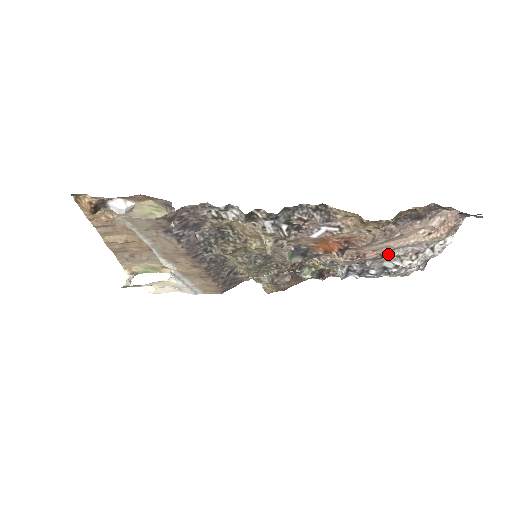
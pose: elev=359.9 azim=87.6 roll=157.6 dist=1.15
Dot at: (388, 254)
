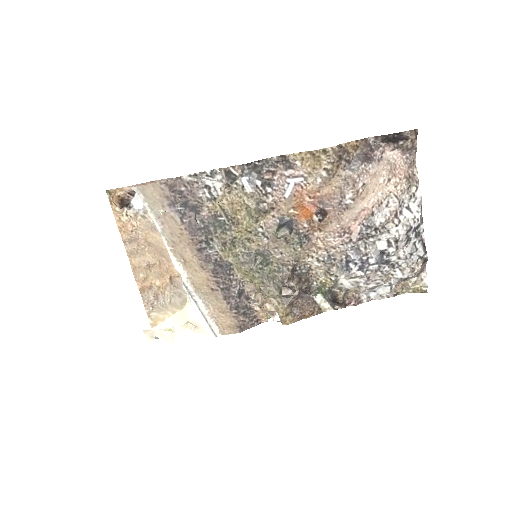
Dot at: (371, 224)
